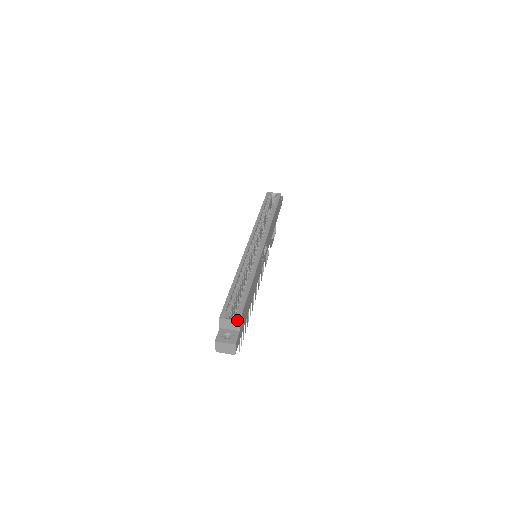
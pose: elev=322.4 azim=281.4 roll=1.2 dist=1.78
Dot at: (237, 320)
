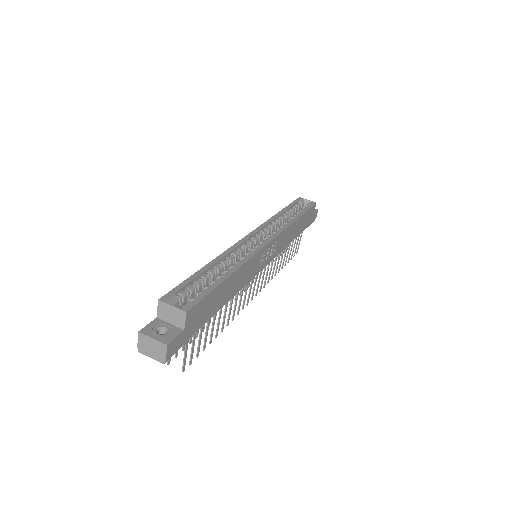
Dot at: (184, 309)
